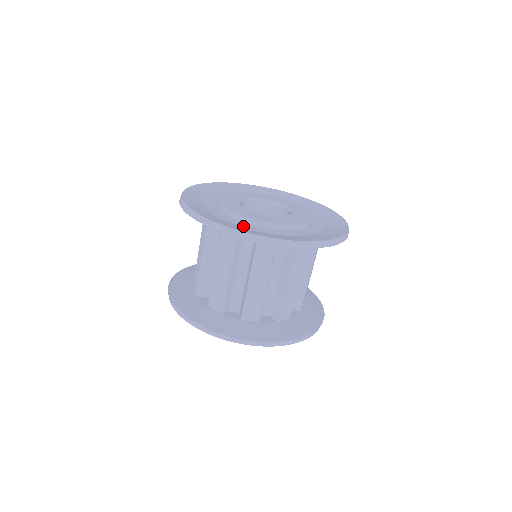
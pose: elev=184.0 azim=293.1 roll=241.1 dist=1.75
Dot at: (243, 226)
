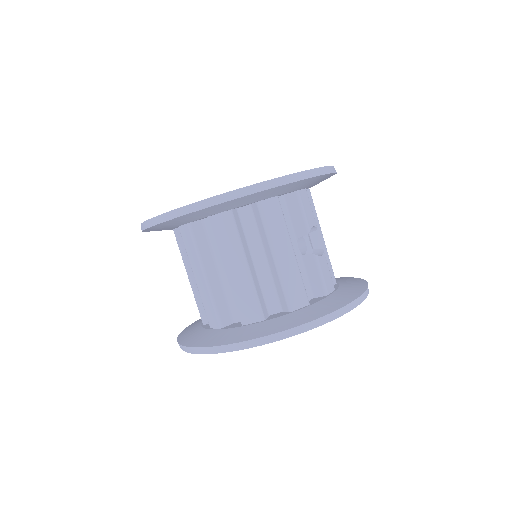
Dot at: occluded
